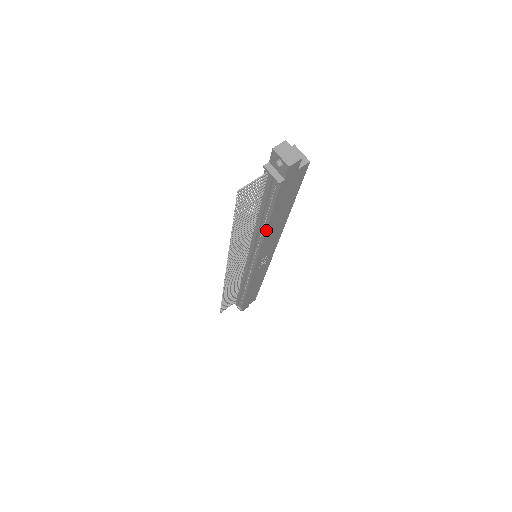
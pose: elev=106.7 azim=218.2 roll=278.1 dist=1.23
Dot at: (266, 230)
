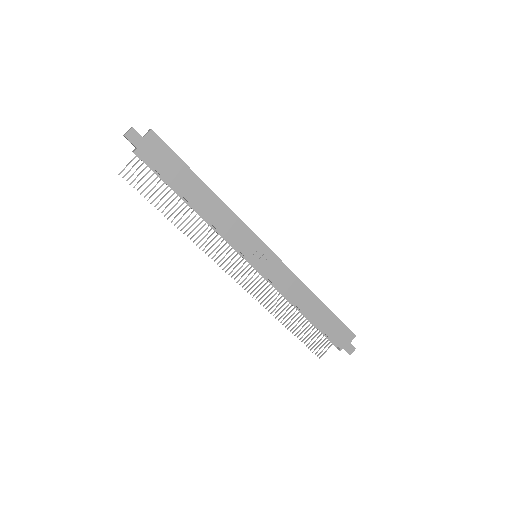
Dot at: (194, 207)
